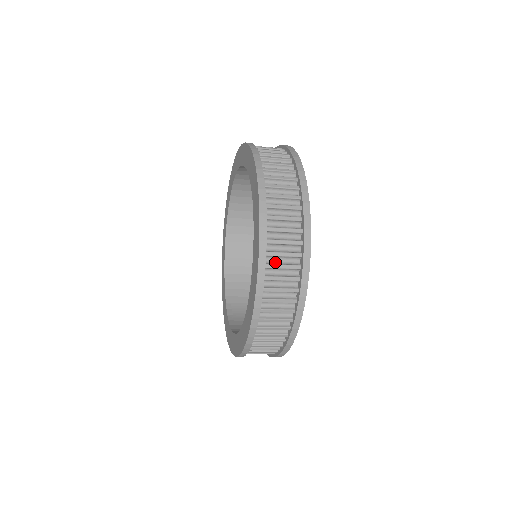
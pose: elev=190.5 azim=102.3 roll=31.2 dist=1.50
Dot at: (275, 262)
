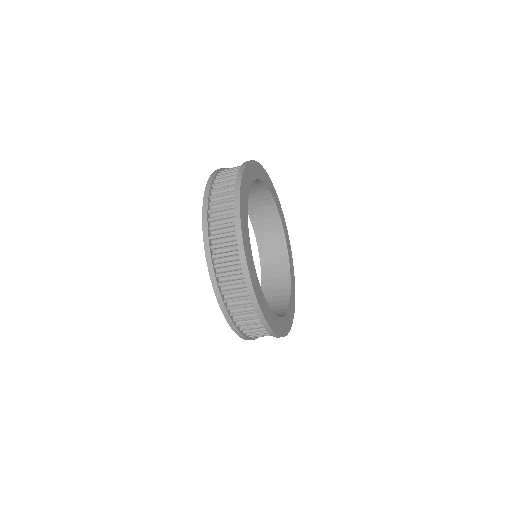
Dot at: (221, 184)
